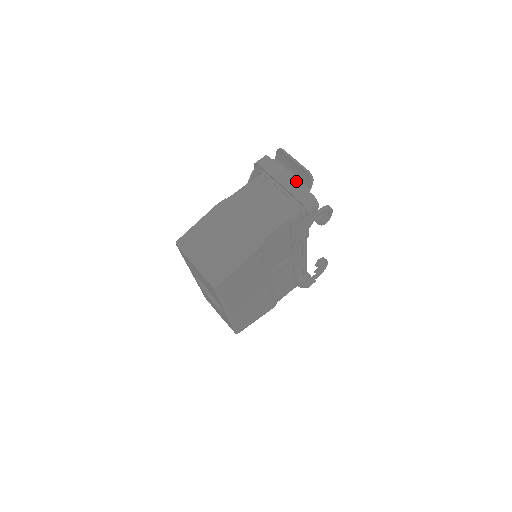
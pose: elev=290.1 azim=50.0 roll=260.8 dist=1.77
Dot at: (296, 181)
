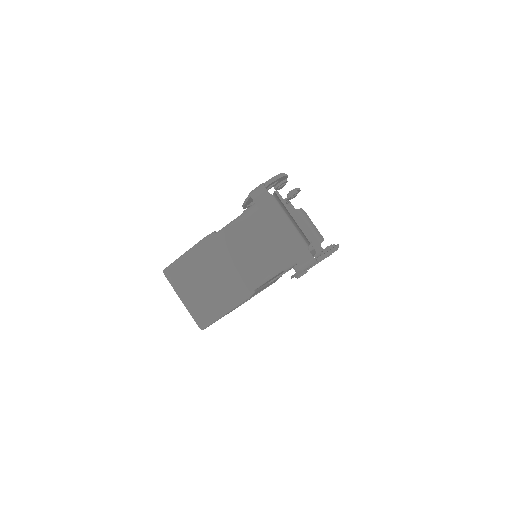
Dot at: (294, 231)
